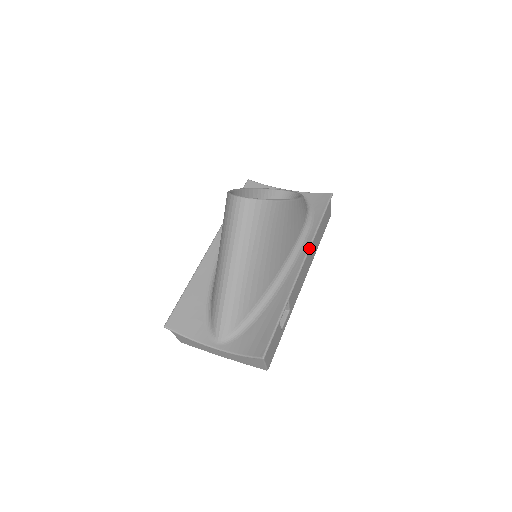
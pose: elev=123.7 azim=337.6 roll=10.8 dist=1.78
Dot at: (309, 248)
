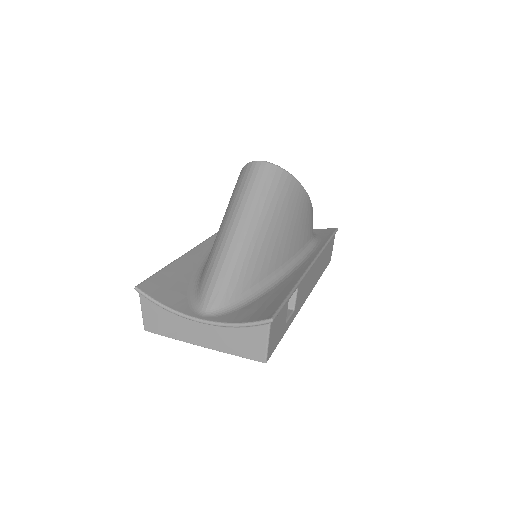
Dot at: (319, 253)
